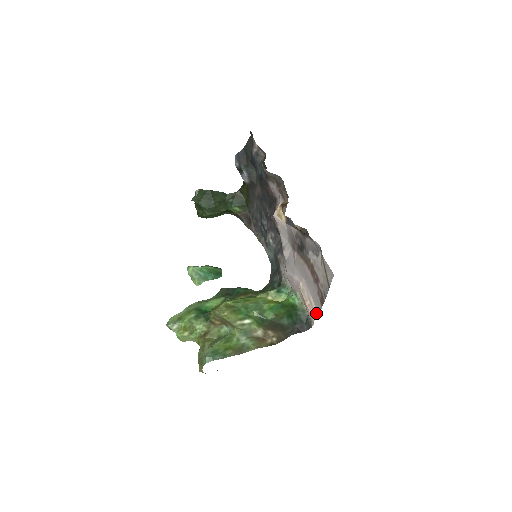
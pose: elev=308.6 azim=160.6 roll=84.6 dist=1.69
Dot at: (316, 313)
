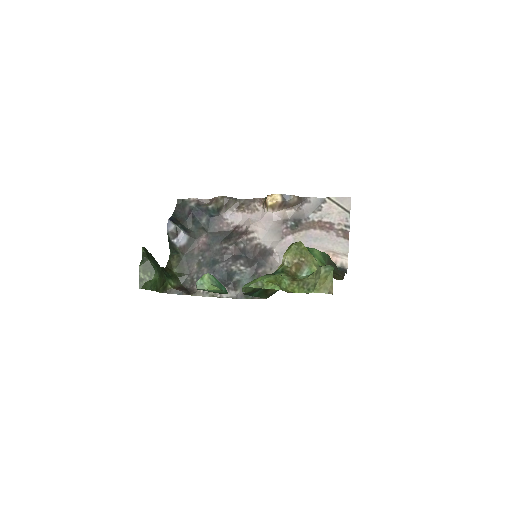
Dot at: (344, 254)
